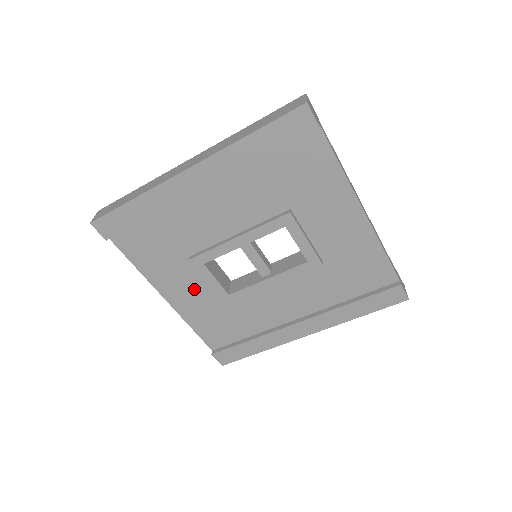
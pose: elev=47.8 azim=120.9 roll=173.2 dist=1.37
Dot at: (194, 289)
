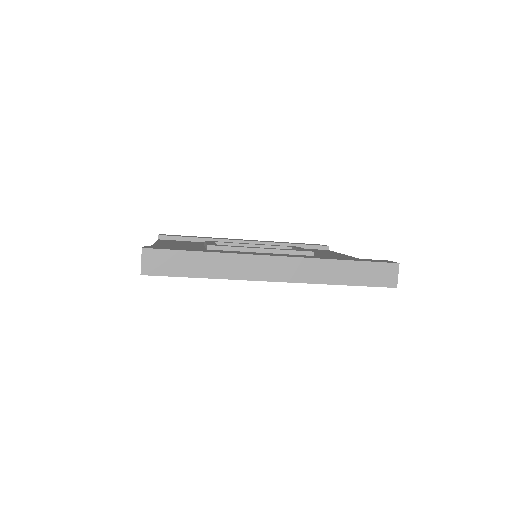
Dot at: occluded
